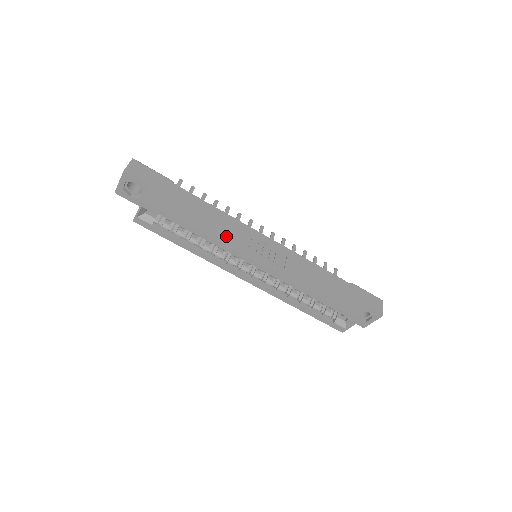
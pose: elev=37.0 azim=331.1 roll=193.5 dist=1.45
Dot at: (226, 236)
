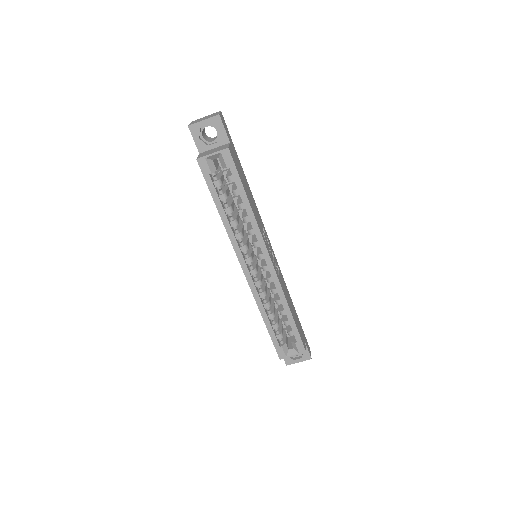
Dot at: (259, 223)
